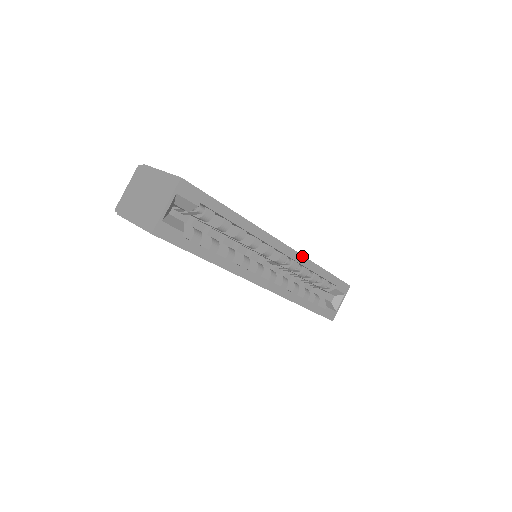
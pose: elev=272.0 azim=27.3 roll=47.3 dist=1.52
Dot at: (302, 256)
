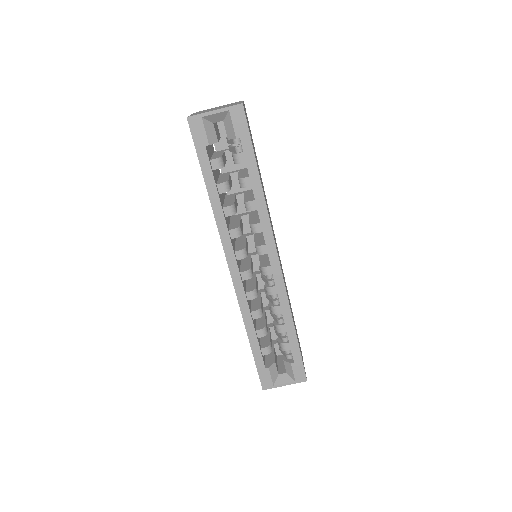
Dot at: (285, 289)
